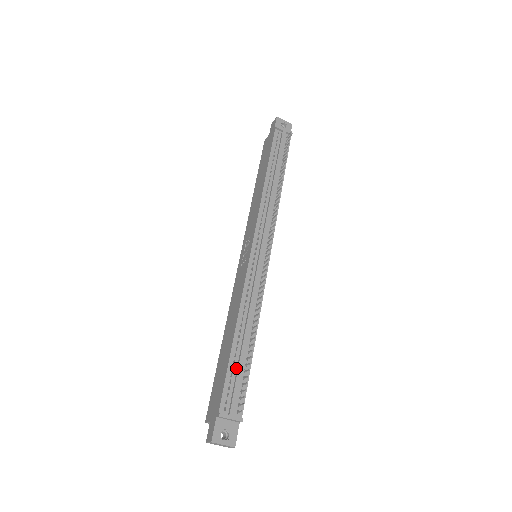
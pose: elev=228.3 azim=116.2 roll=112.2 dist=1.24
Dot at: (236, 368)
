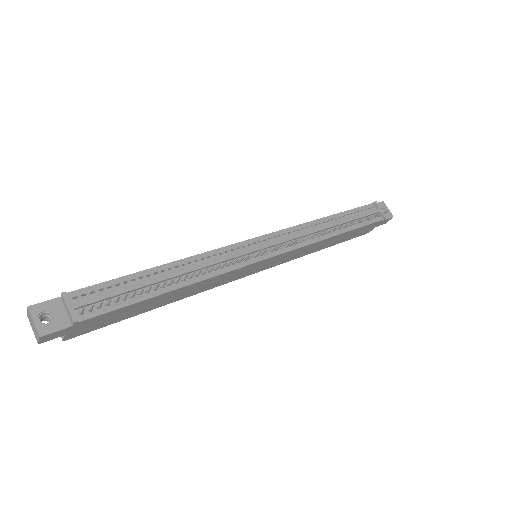
Dot at: (129, 286)
